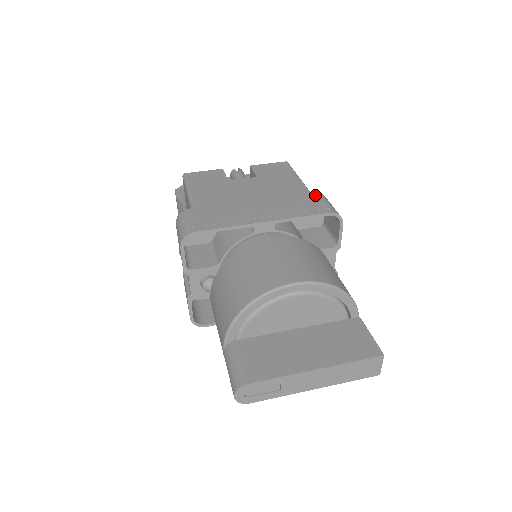
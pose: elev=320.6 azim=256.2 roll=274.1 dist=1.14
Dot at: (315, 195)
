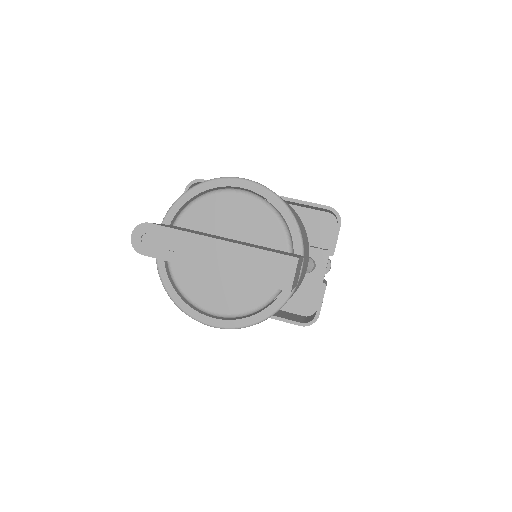
Dot at: occluded
